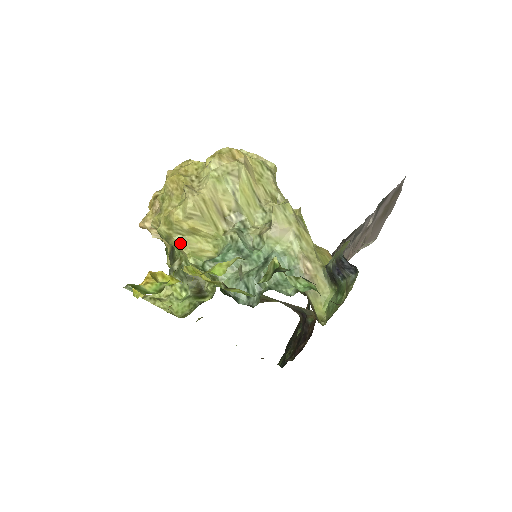
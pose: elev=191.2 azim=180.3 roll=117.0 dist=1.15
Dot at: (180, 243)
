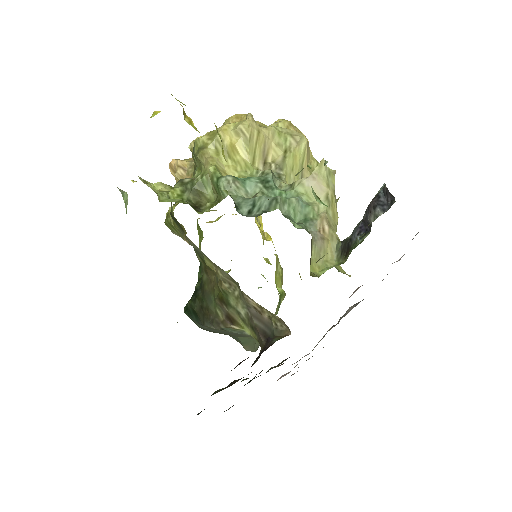
Dot at: (210, 155)
